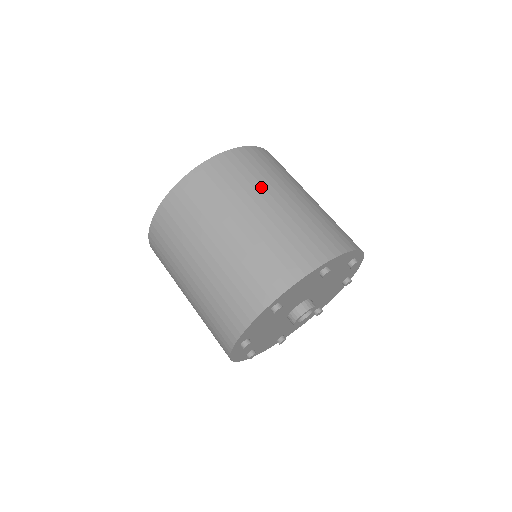
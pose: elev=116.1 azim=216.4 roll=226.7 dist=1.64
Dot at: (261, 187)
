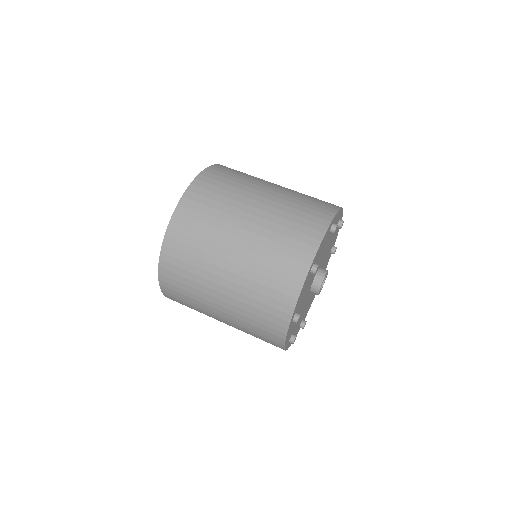
Dot at: (220, 231)
